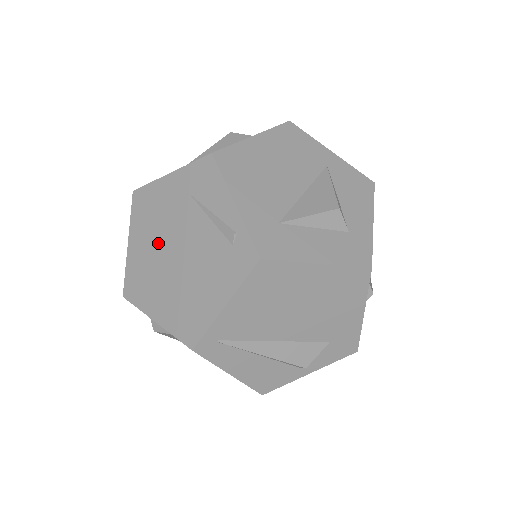
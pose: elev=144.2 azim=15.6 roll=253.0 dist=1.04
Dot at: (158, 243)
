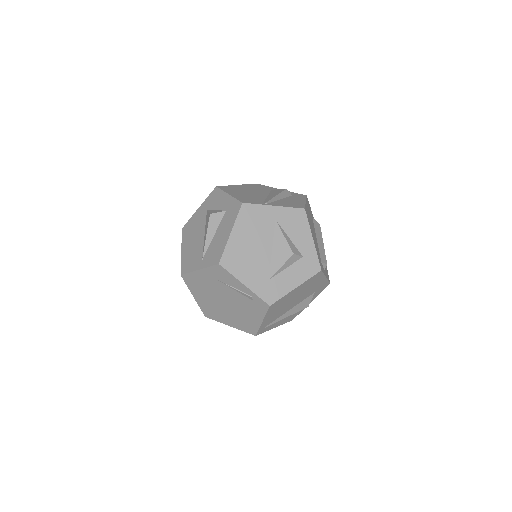
Dot at: (211, 298)
